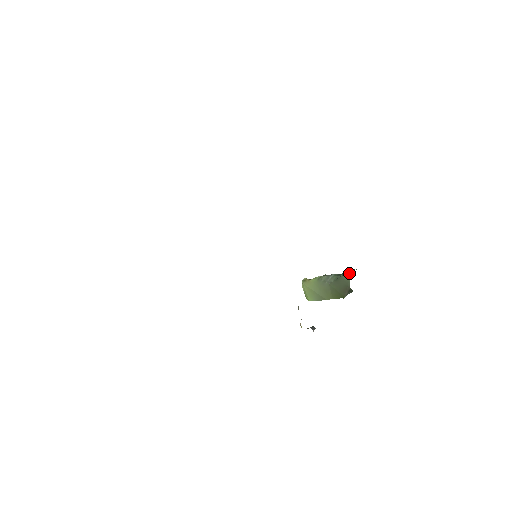
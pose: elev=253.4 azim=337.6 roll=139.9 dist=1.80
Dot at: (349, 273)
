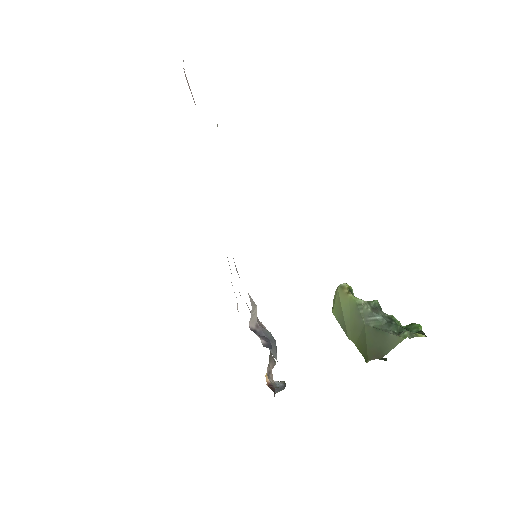
Dot at: (399, 339)
